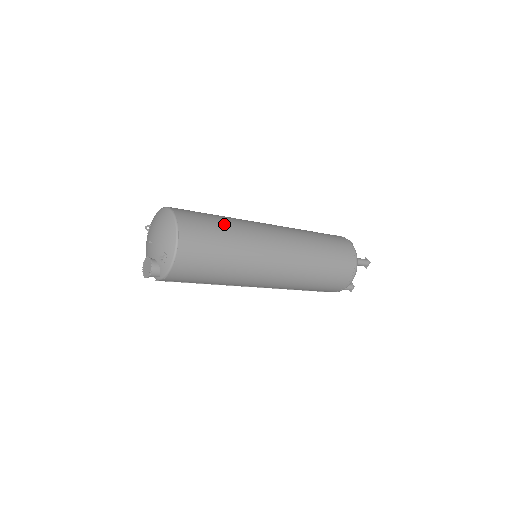
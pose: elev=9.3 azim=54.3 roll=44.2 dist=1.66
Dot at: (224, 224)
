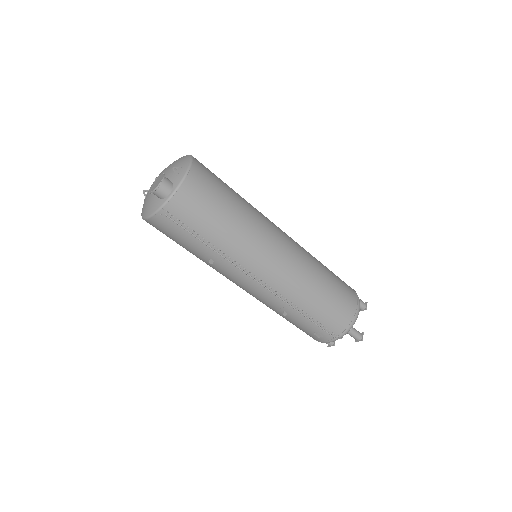
Dot at: occluded
